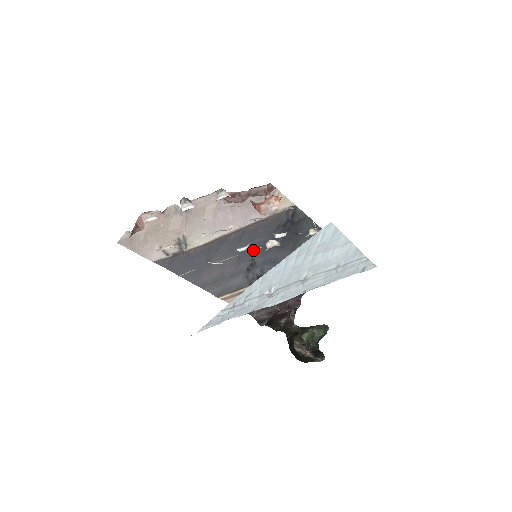
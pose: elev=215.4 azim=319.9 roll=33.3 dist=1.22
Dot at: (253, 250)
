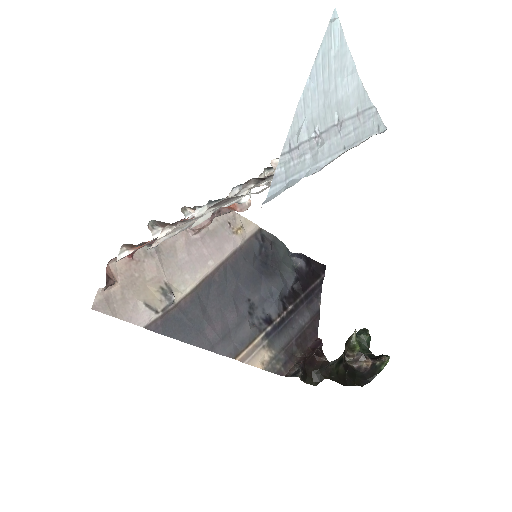
Dot at: (244, 288)
